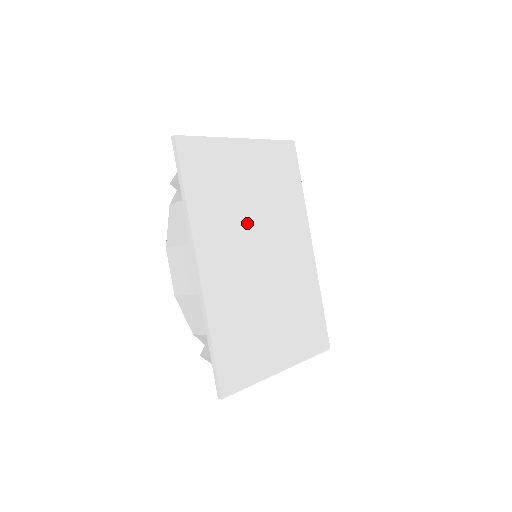
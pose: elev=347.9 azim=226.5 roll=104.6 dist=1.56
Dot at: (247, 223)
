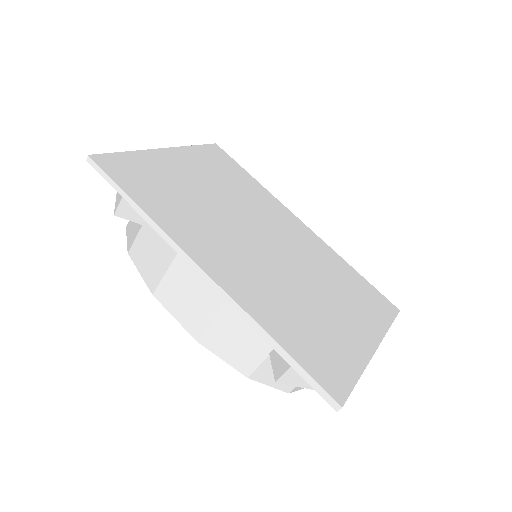
Dot at: (224, 217)
